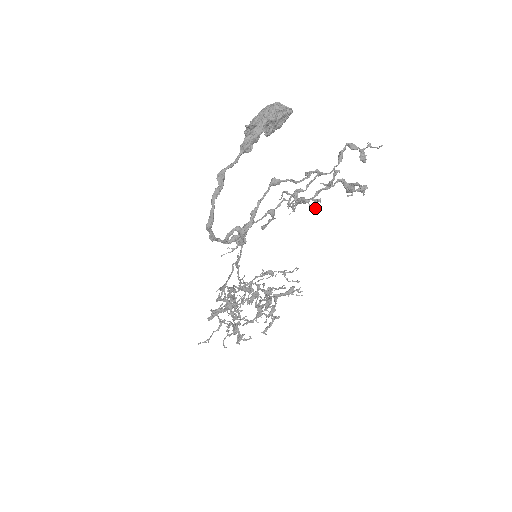
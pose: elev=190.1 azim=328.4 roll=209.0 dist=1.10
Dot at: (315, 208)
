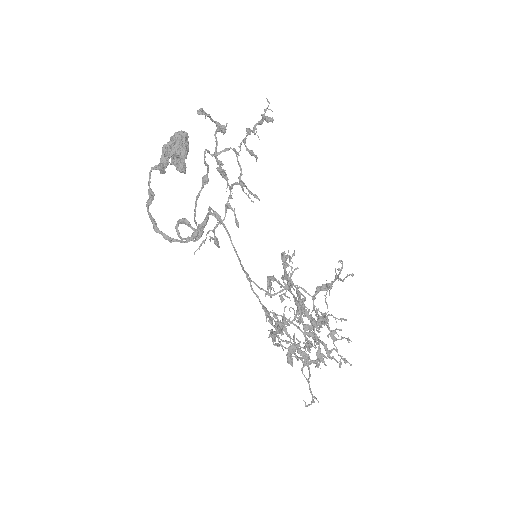
Dot at: (220, 165)
